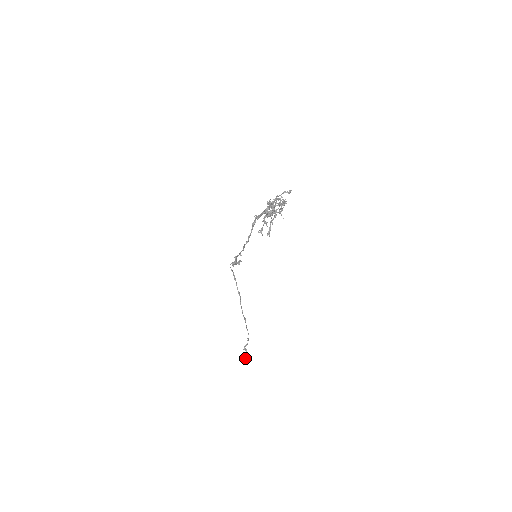
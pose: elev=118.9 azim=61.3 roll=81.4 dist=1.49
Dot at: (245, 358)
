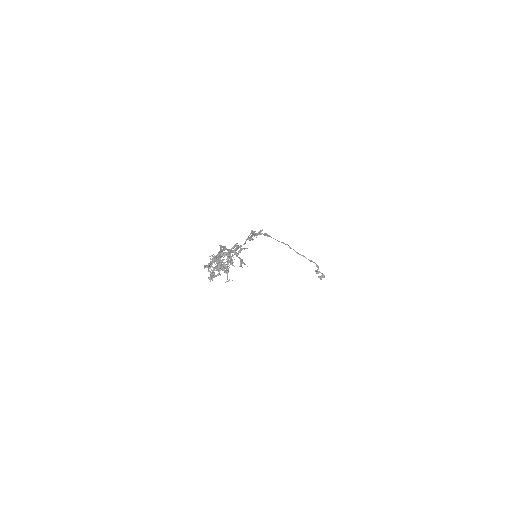
Dot at: (320, 279)
